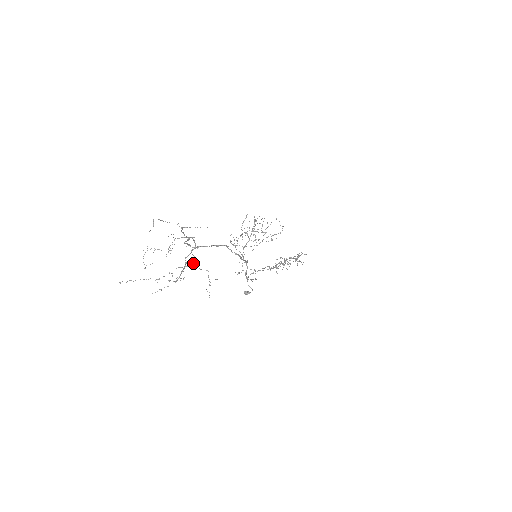
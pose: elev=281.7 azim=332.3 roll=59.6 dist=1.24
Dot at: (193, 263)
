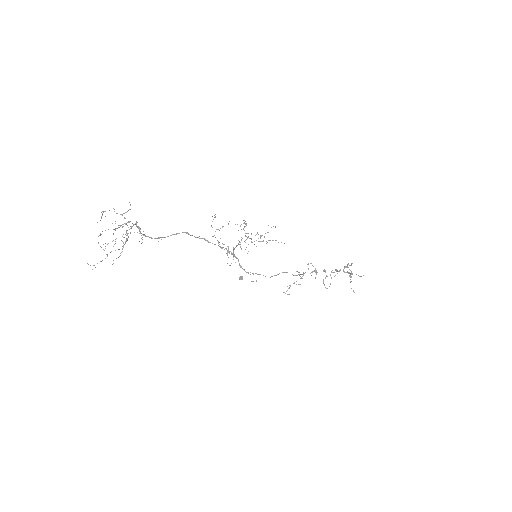
Dot at: occluded
